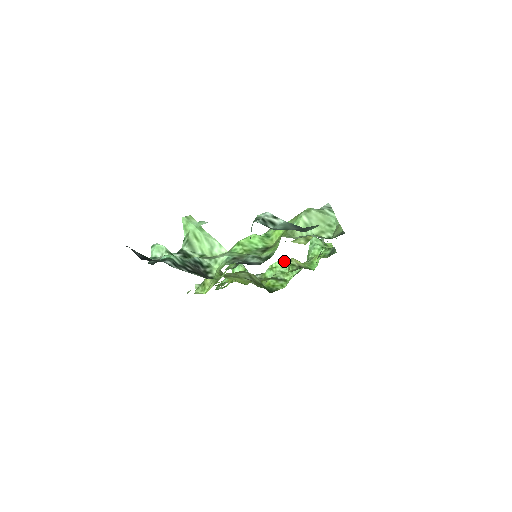
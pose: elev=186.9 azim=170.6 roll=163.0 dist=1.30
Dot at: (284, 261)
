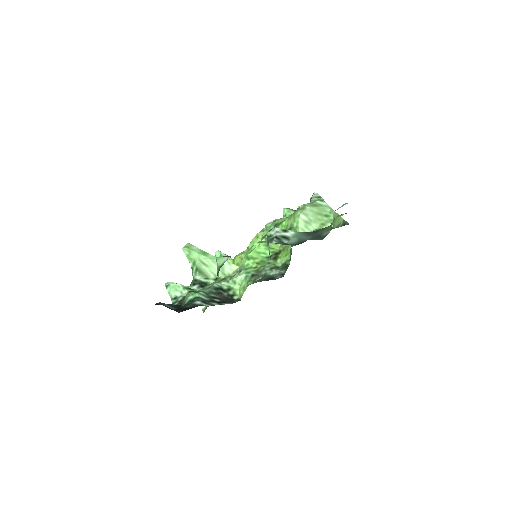
Dot at: occluded
